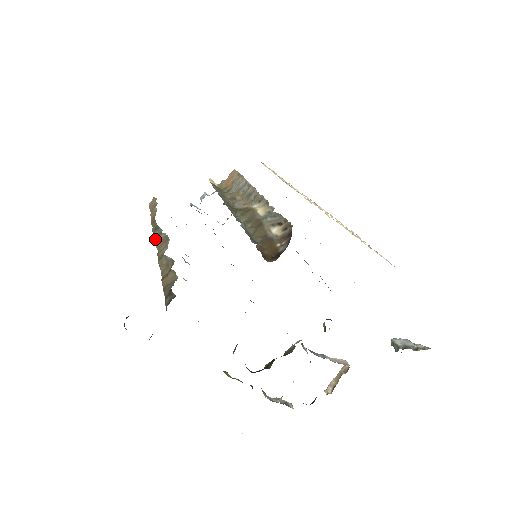
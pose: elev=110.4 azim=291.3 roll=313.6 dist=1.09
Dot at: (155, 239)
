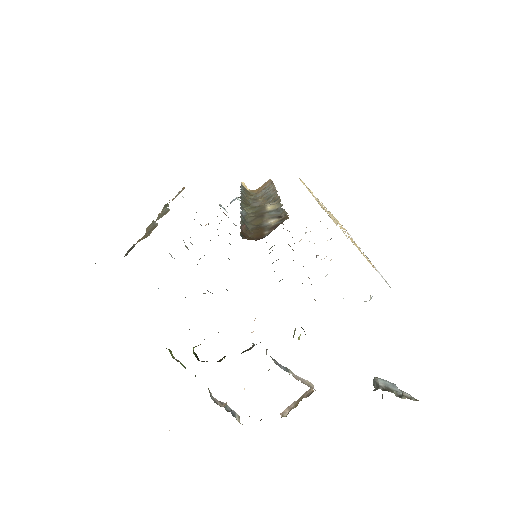
Dot at: (159, 213)
